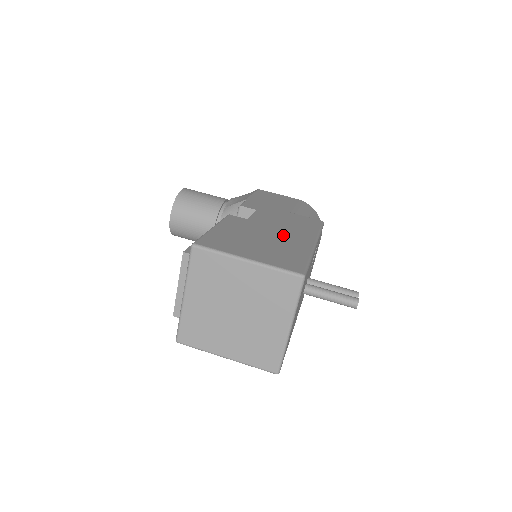
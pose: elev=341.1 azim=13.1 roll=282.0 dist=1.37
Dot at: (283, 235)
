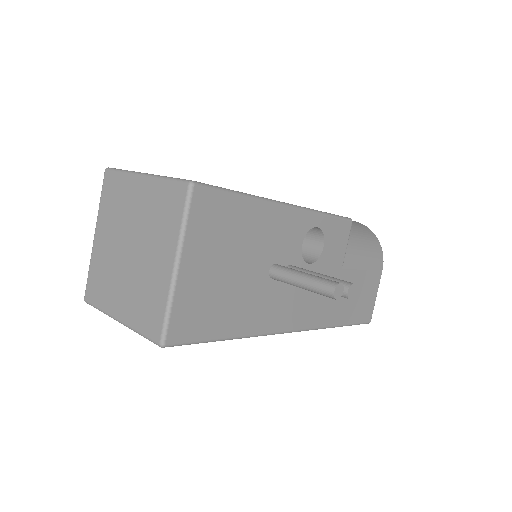
Dot at: occluded
